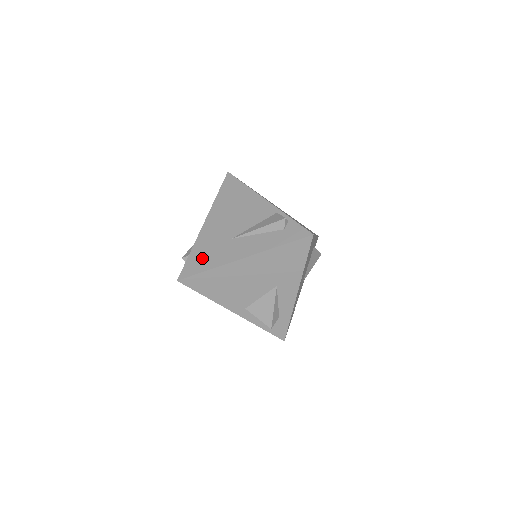
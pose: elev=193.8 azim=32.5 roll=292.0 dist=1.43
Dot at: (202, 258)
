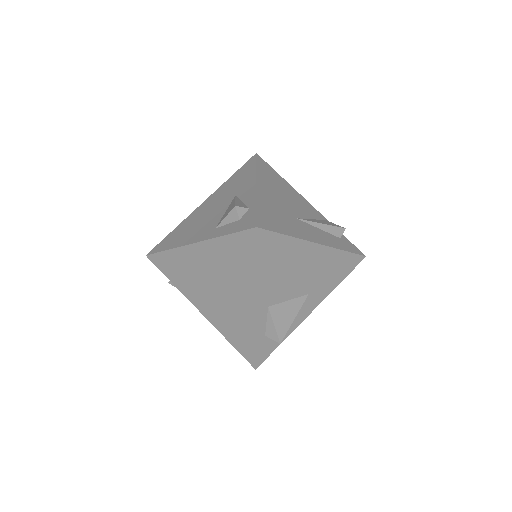
Dot at: (275, 219)
